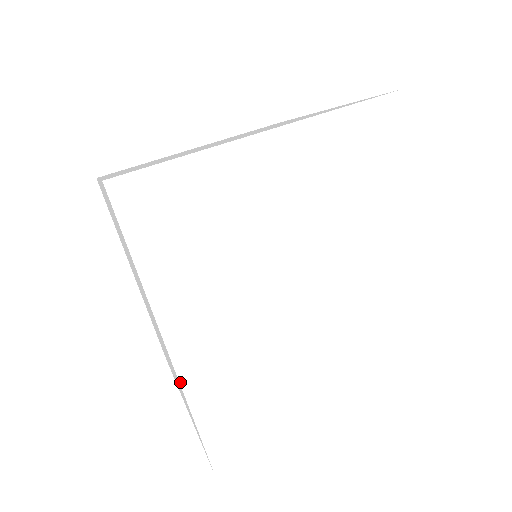
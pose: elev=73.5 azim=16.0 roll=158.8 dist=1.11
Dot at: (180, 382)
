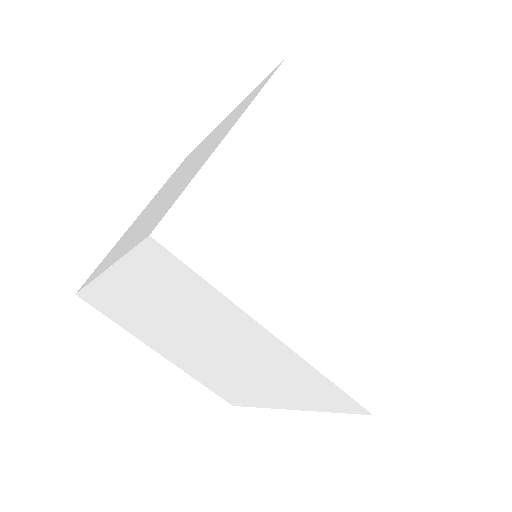
Dot at: (181, 369)
